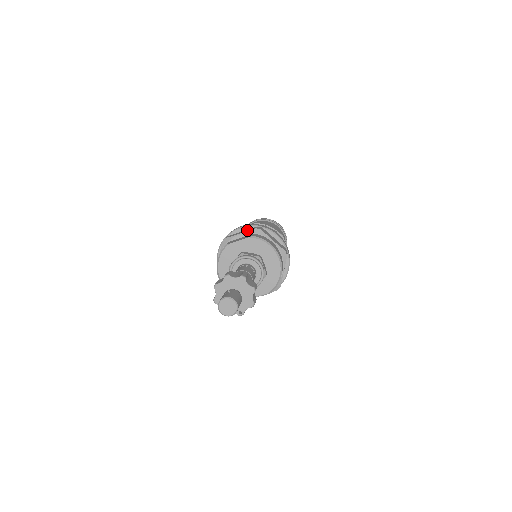
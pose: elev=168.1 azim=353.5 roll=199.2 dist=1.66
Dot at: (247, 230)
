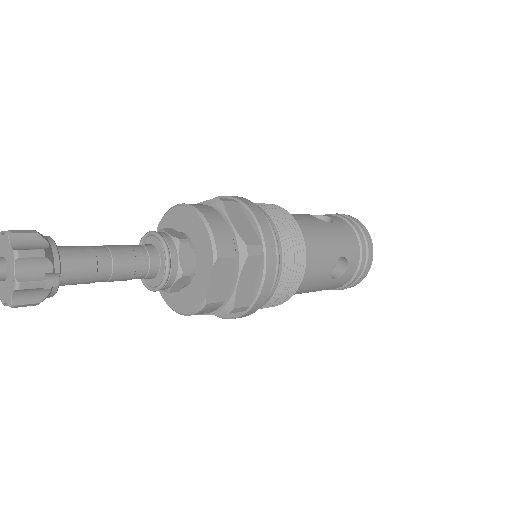
Dot at: occluded
